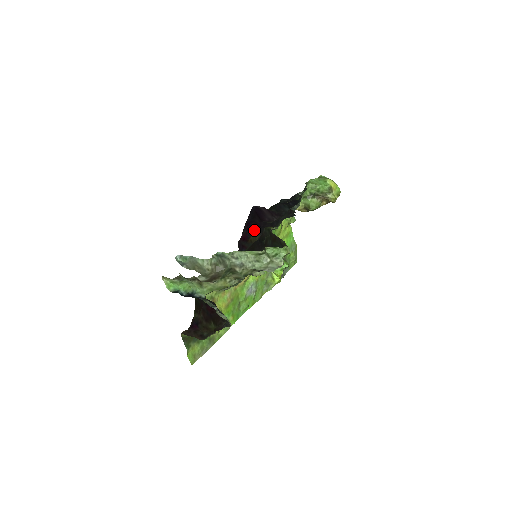
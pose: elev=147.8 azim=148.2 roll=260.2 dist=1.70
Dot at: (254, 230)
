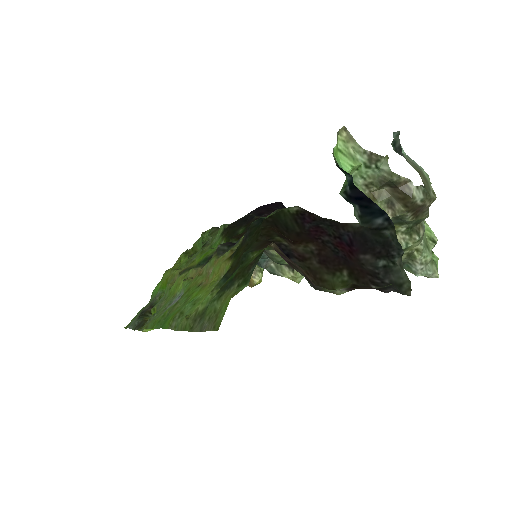
Dot at: occluded
